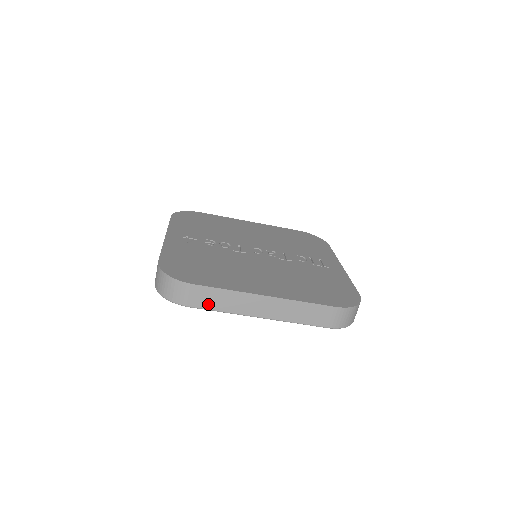
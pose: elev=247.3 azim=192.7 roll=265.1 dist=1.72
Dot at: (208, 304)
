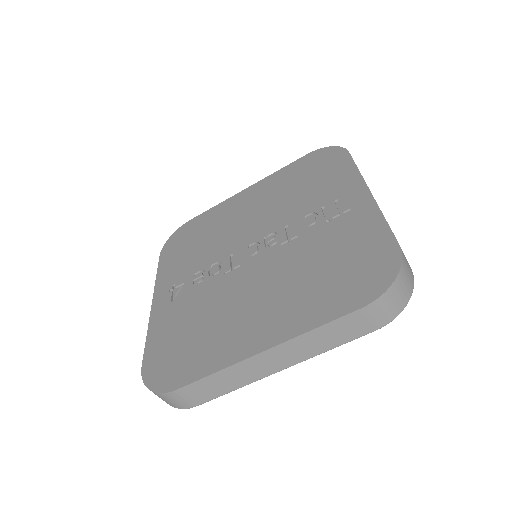
Dot at: (212, 394)
